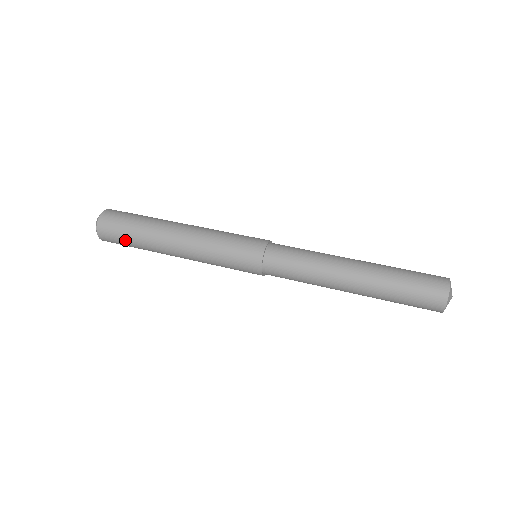
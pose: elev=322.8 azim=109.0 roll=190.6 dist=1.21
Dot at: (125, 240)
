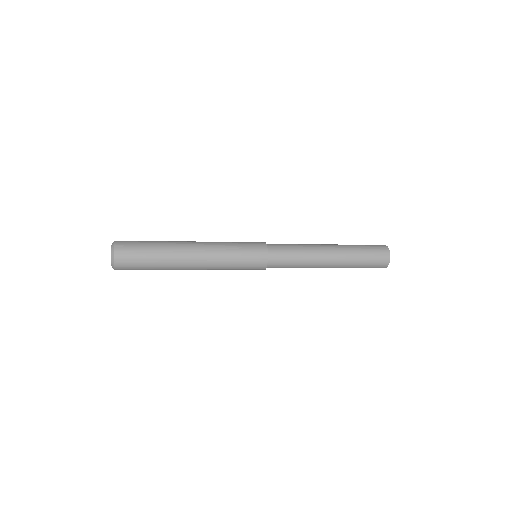
Dot at: (144, 267)
